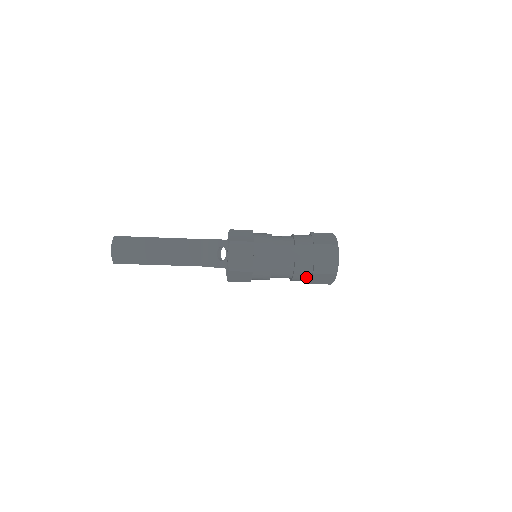
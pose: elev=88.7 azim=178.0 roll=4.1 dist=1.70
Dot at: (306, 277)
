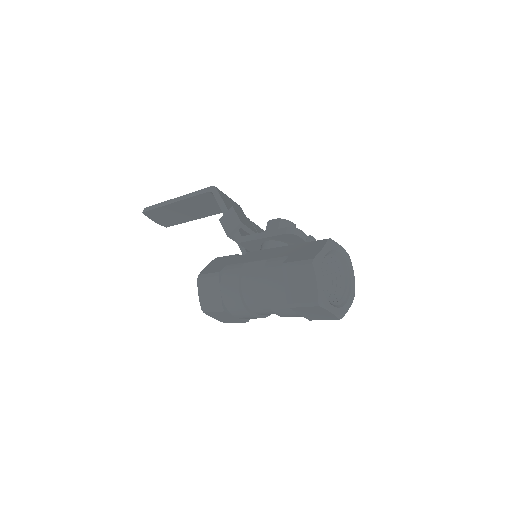
Dot at: occluded
